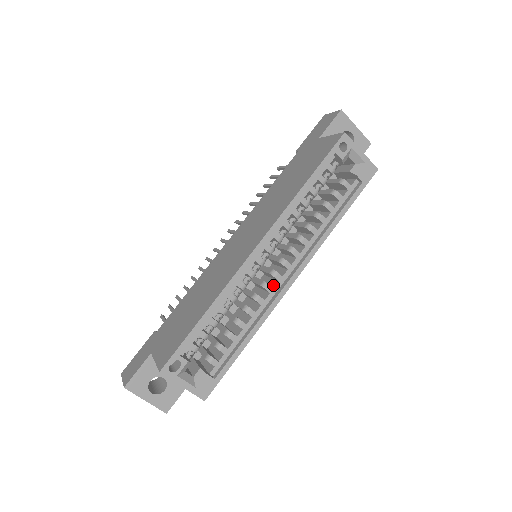
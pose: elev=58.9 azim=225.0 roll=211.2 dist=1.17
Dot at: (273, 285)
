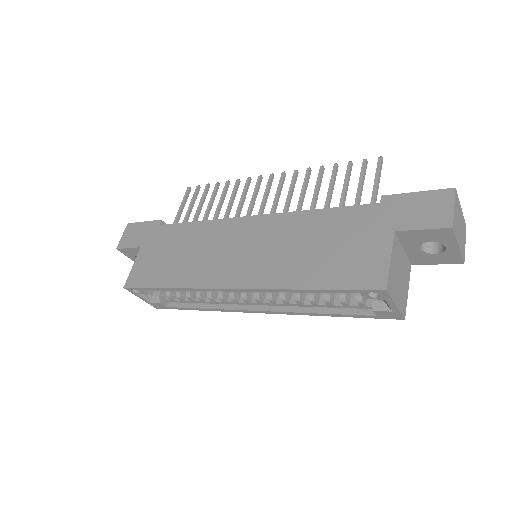
Dot at: occluded
